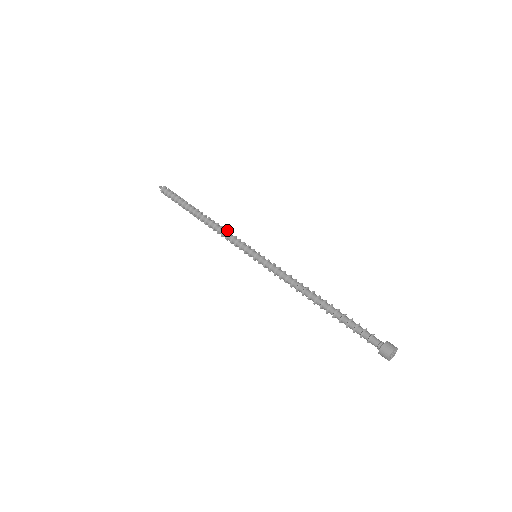
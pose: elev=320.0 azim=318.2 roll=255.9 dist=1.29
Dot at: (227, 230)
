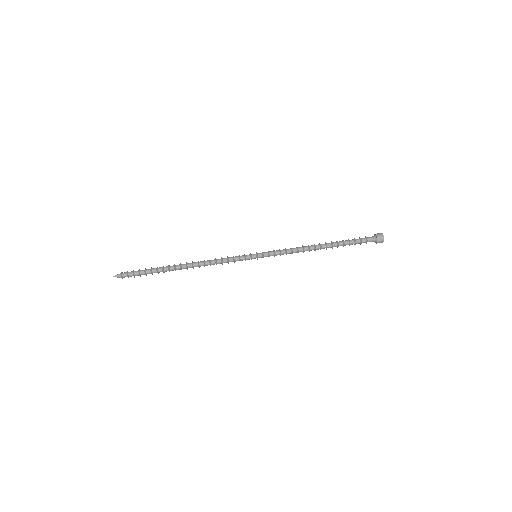
Dot at: (216, 260)
